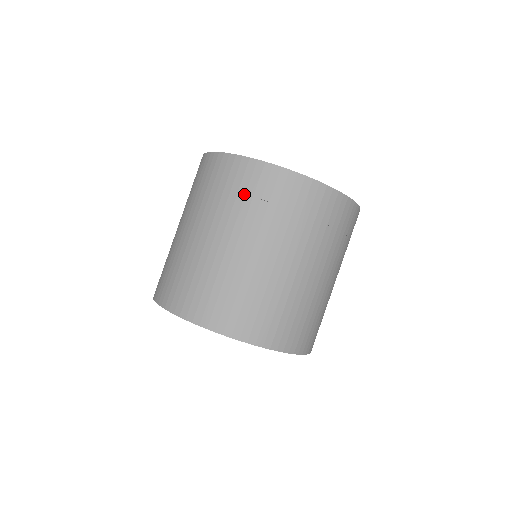
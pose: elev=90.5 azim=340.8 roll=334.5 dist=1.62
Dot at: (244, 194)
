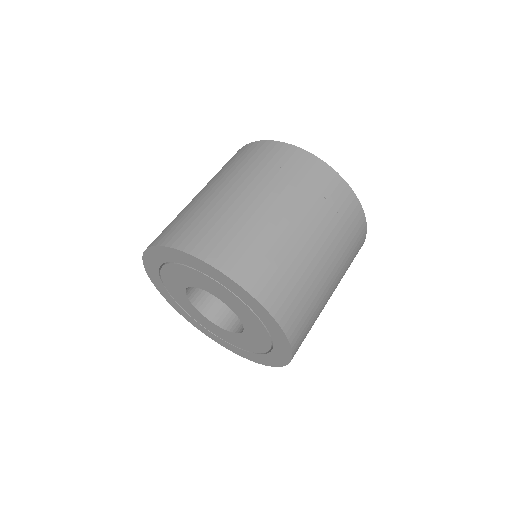
Dot at: (267, 163)
